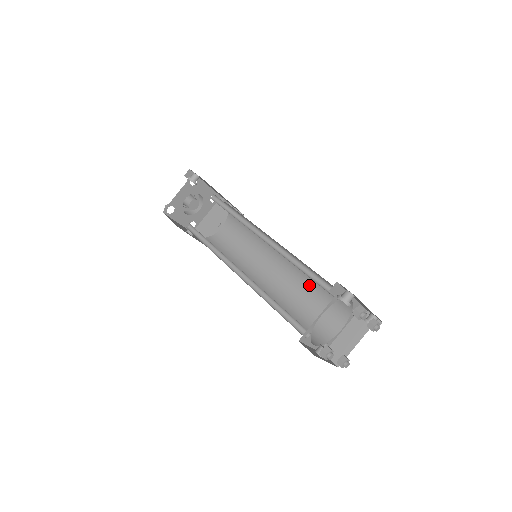
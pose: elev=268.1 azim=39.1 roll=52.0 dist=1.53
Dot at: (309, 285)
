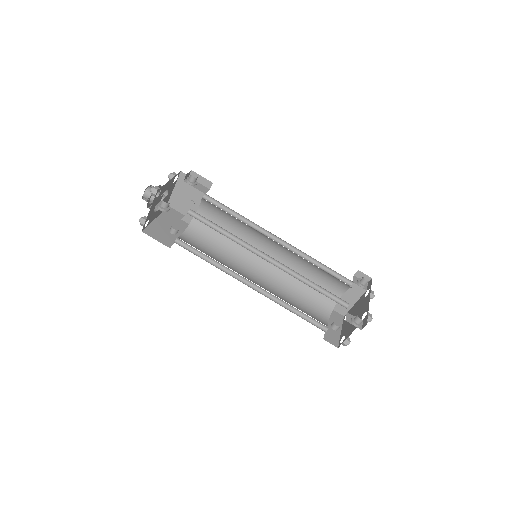
Dot at: (308, 265)
